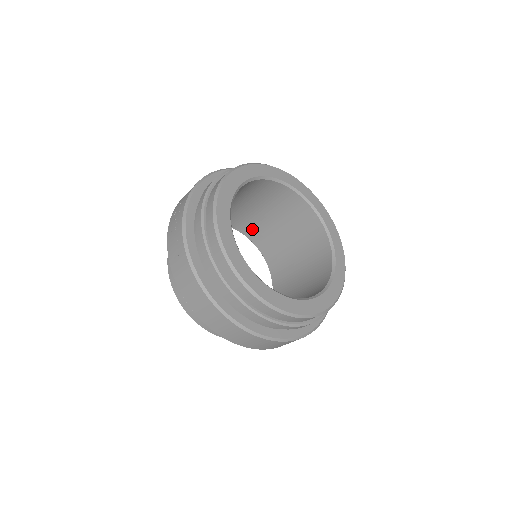
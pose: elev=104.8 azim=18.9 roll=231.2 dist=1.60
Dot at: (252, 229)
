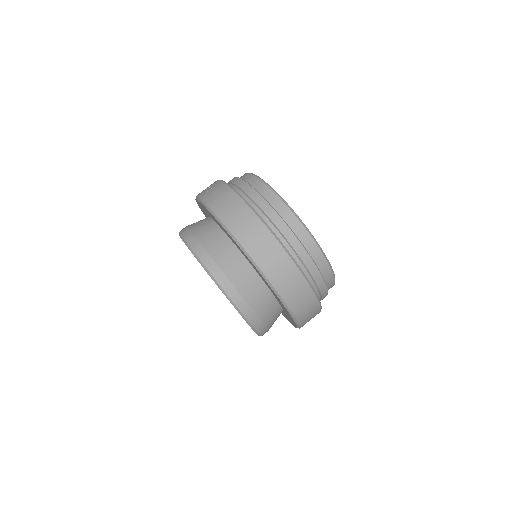
Dot at: occluded
